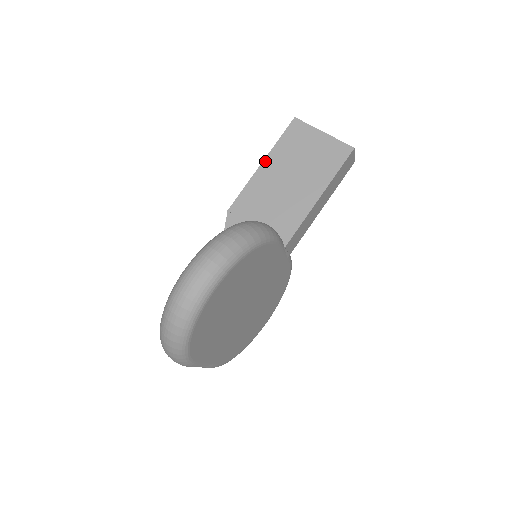
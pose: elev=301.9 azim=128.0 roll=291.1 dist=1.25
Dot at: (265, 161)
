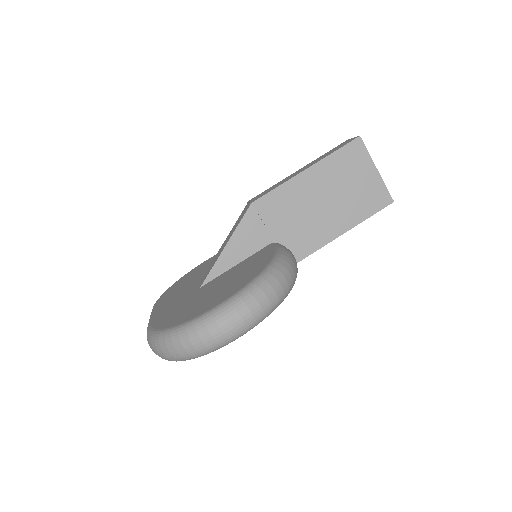
Dot at: (311, 169)
